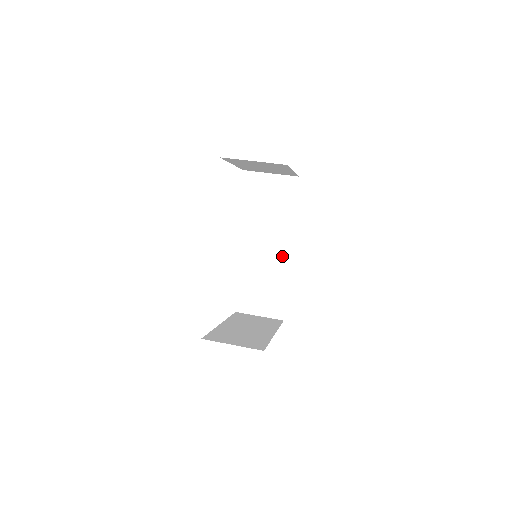
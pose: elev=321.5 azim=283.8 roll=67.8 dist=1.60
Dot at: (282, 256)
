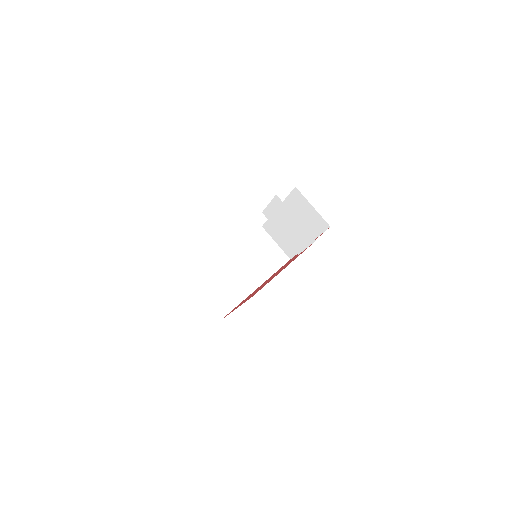
Dot at: occluded
